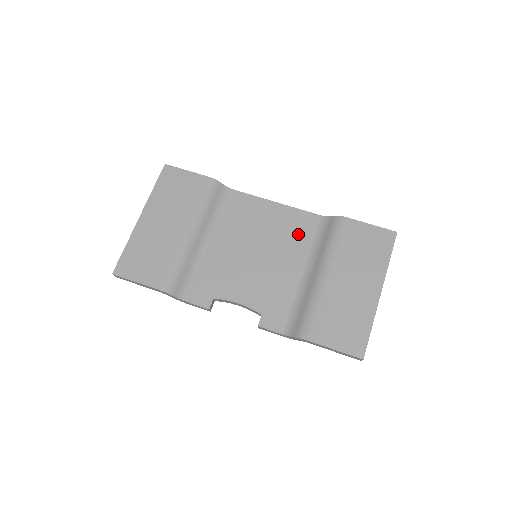
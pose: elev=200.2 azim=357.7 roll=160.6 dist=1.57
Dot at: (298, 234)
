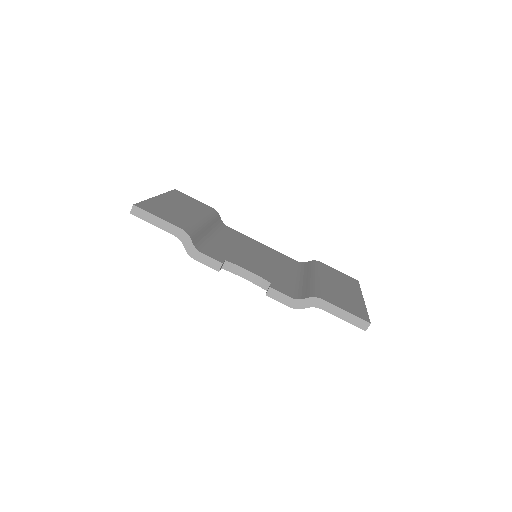
Dot at: (284, 261)
